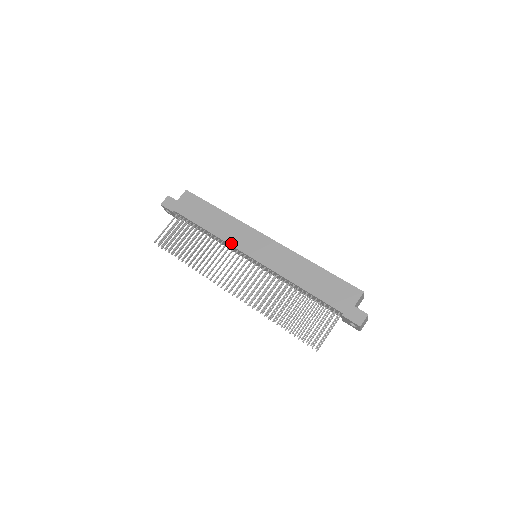
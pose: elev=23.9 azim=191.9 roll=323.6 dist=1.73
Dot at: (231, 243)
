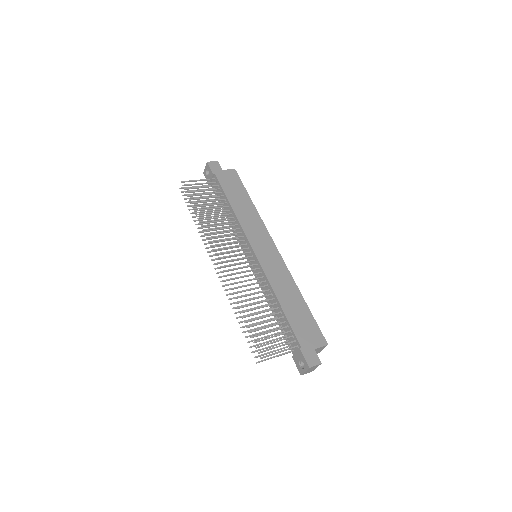
Dot at: (245, 230)
